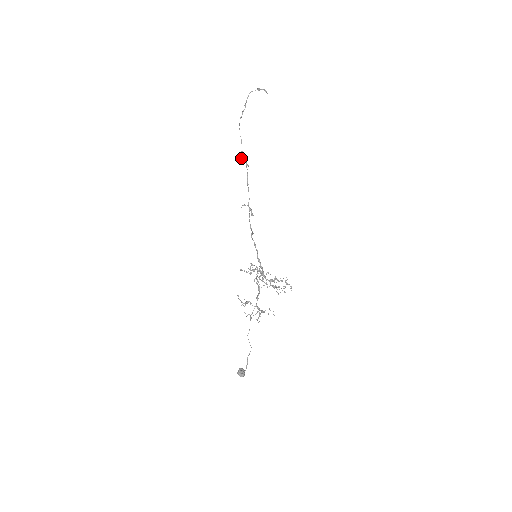
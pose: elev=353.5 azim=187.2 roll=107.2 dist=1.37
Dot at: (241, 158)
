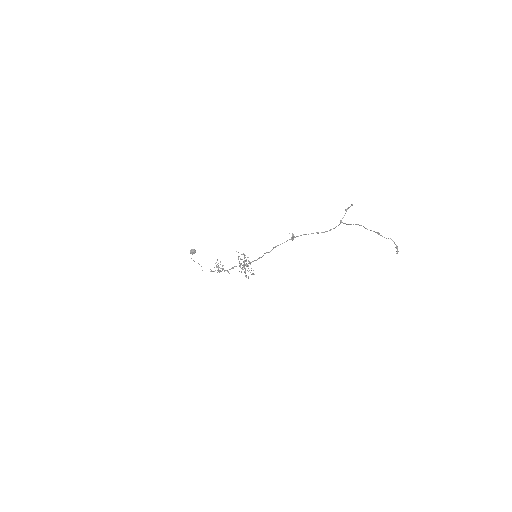
Dot at: (346, 209)
